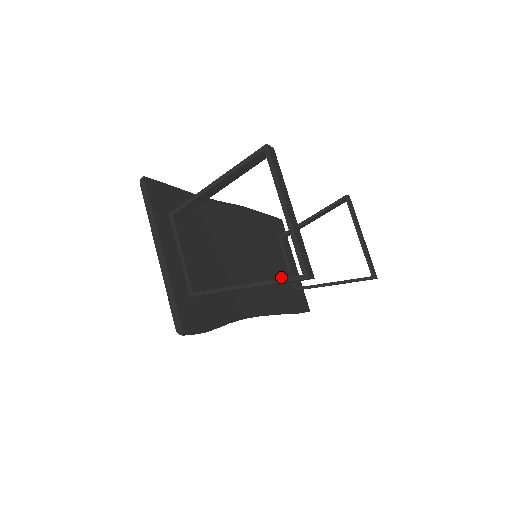
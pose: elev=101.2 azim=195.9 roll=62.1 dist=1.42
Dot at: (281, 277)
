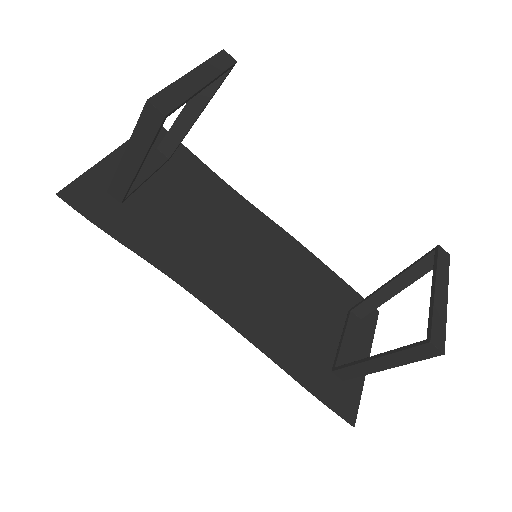
Dot at: (311, 335)
